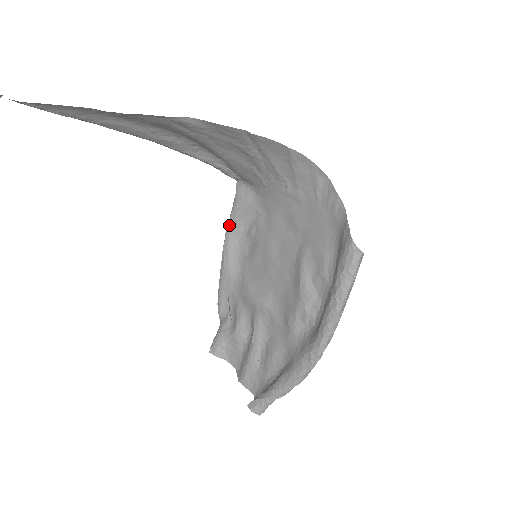
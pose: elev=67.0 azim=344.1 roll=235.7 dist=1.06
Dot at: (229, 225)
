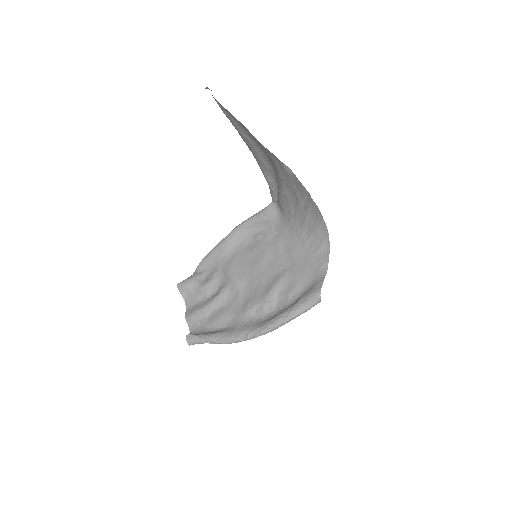
Dot at: (247, 221)
